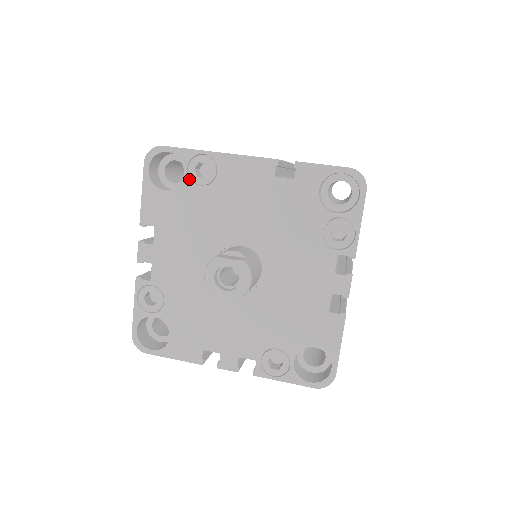
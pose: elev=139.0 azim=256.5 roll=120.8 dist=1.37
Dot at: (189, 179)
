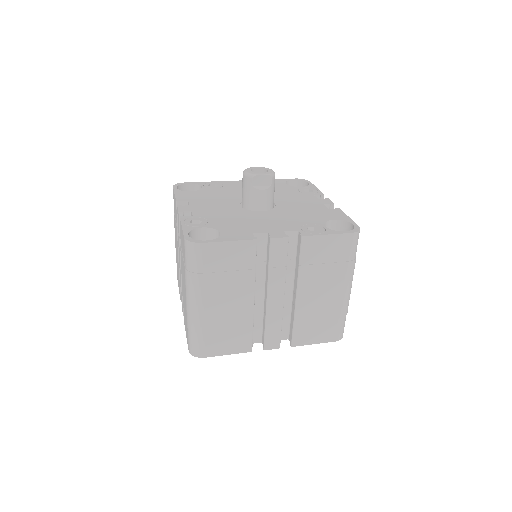
Dot at: (206, 188)
